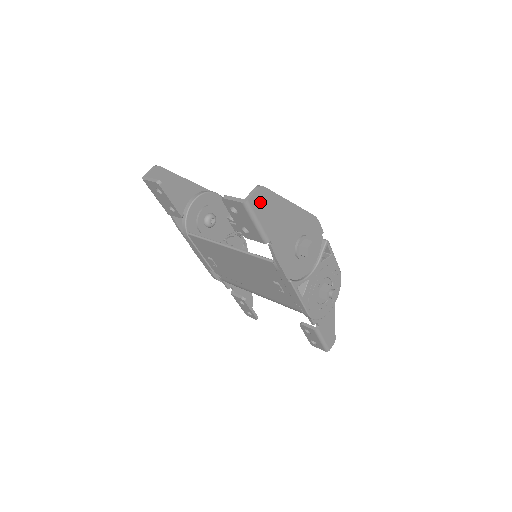
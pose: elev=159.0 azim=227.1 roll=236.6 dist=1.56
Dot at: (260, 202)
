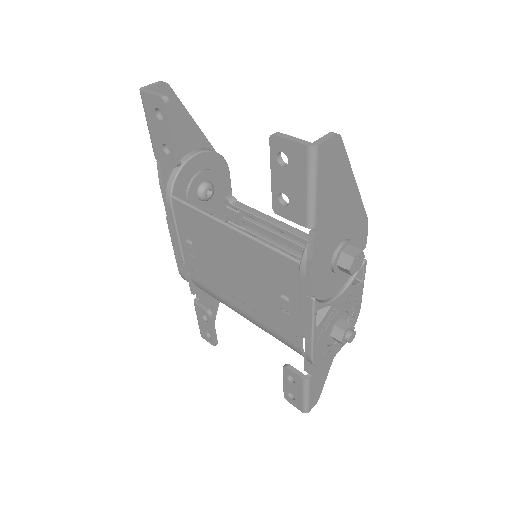
Dot at: (329, 158)
